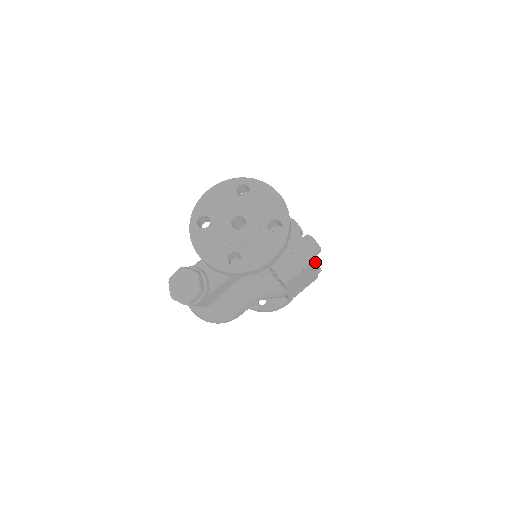
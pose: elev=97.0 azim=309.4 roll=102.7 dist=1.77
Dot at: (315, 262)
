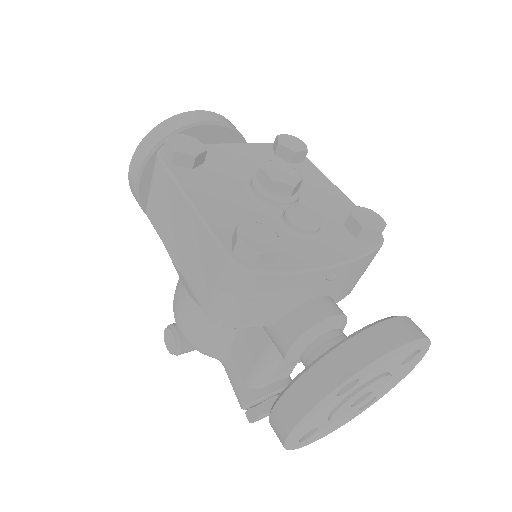
Dot at: occluded
